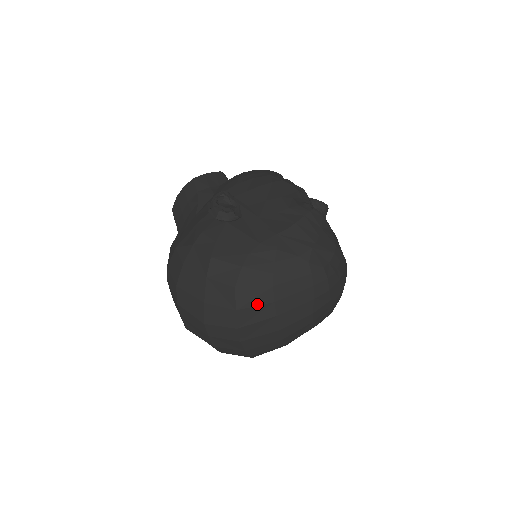
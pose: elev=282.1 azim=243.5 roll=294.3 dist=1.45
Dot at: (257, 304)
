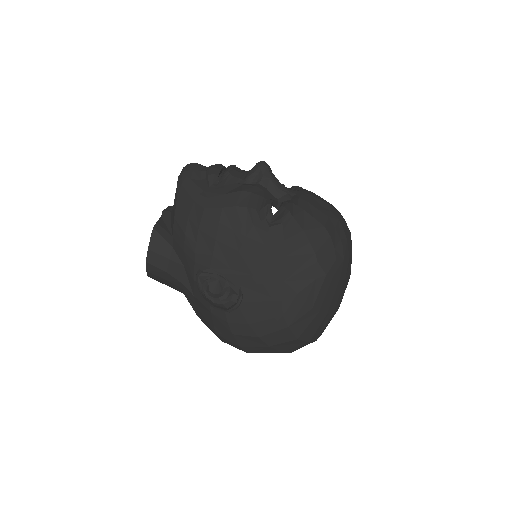
Dot at: (318, 327)
